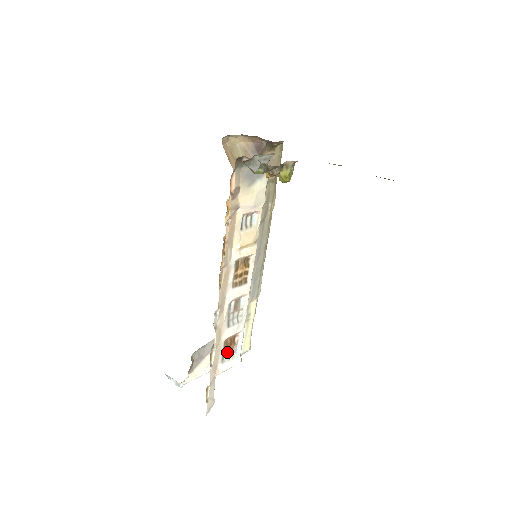
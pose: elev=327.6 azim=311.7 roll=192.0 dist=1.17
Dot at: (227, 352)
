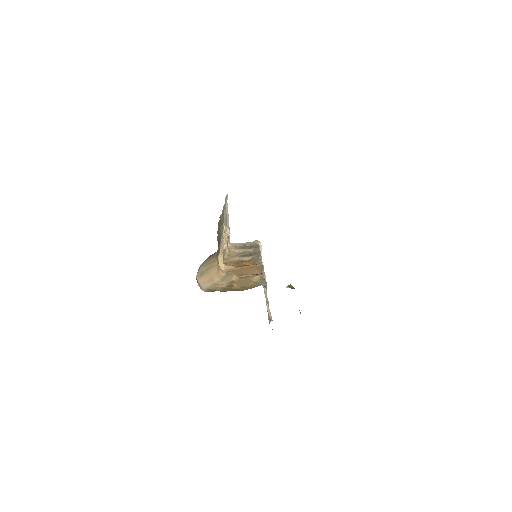
Dot at: occluded
